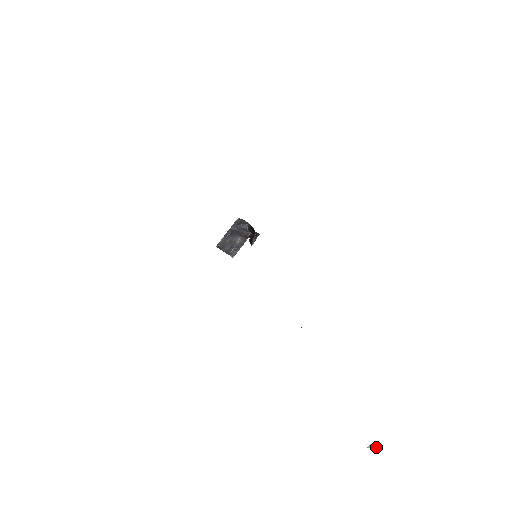
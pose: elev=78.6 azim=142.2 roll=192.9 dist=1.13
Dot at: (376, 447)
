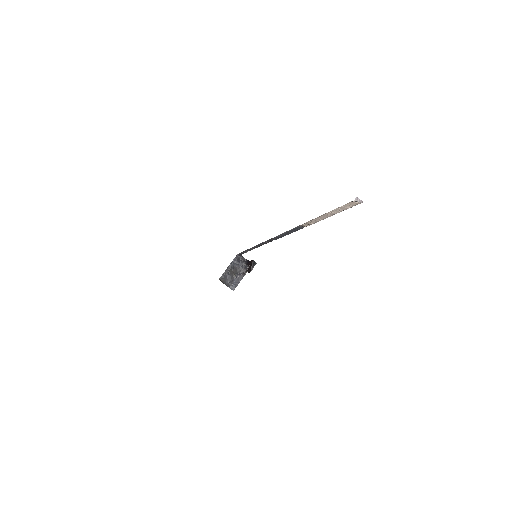
Dot at: (361, 200)
